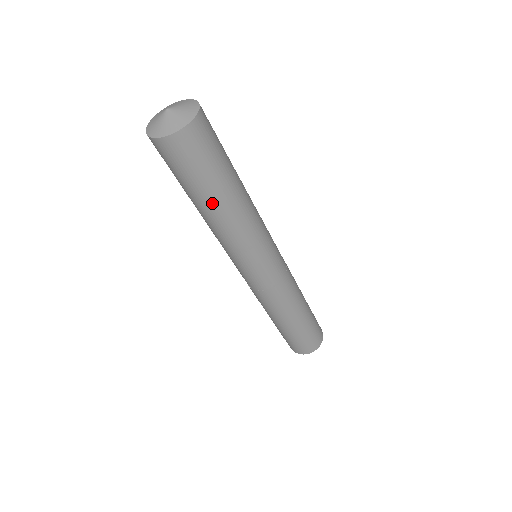
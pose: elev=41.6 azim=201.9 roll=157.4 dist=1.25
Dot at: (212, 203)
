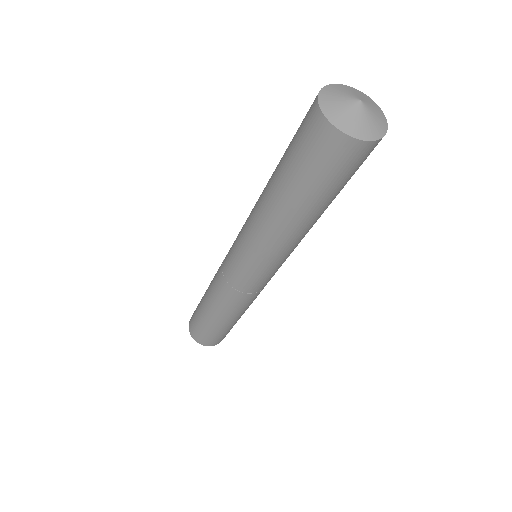
Dot at: (300, 211)
